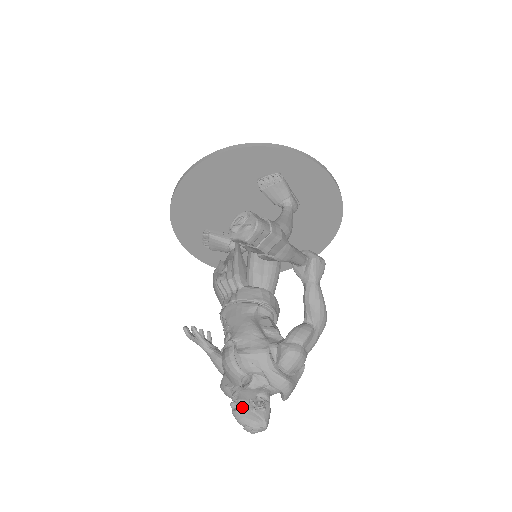
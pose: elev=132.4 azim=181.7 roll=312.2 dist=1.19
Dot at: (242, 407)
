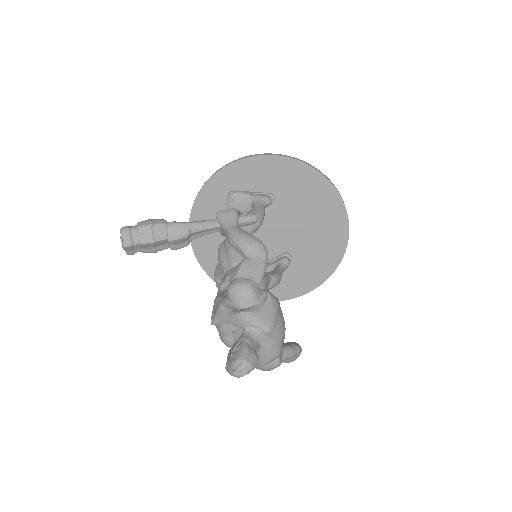
Dot at: (227, 361)
